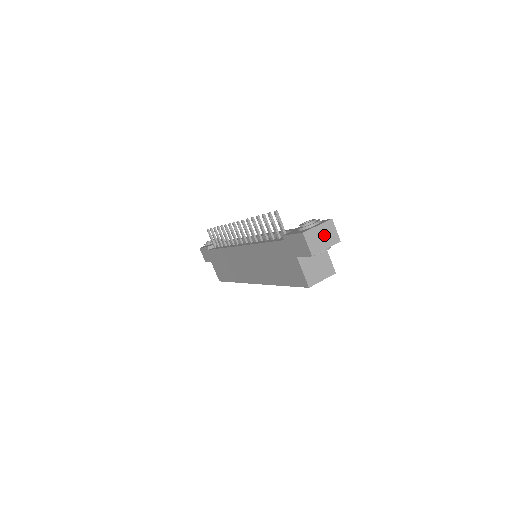
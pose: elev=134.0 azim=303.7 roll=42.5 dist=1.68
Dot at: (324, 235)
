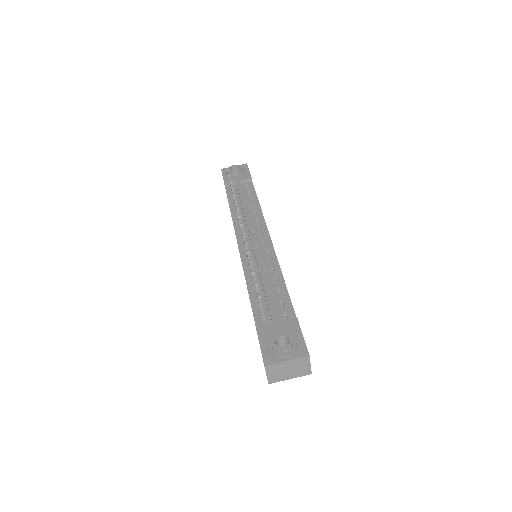
Dot at: (292, 368)
